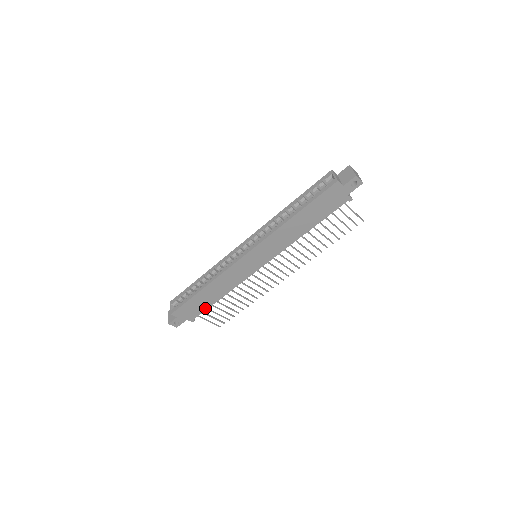
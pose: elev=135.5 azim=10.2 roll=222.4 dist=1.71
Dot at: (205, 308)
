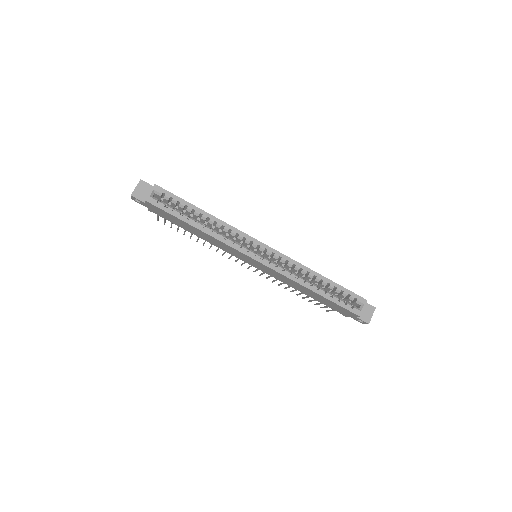
Dot at: (173, 222)
